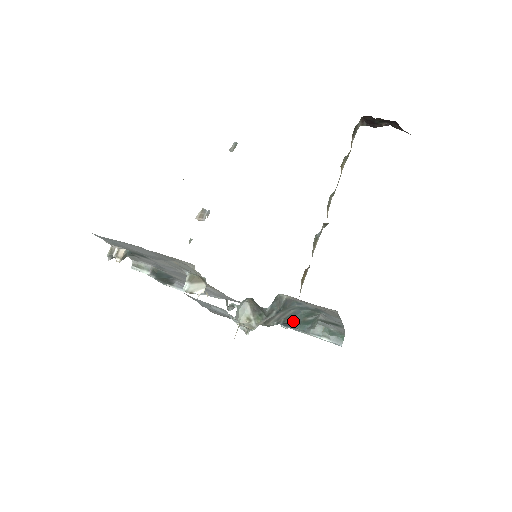
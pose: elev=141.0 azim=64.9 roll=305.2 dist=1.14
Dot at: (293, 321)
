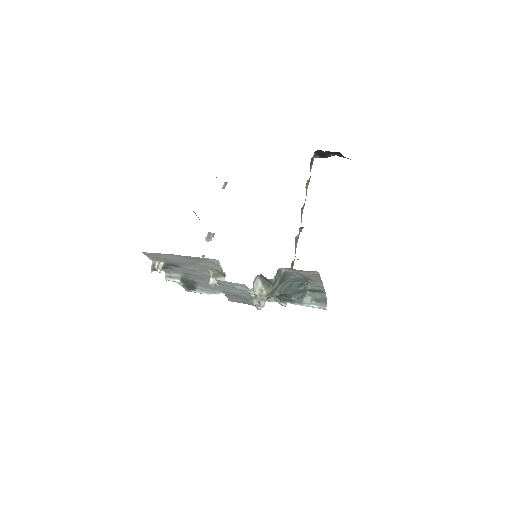
Dot at: (290, 291)
